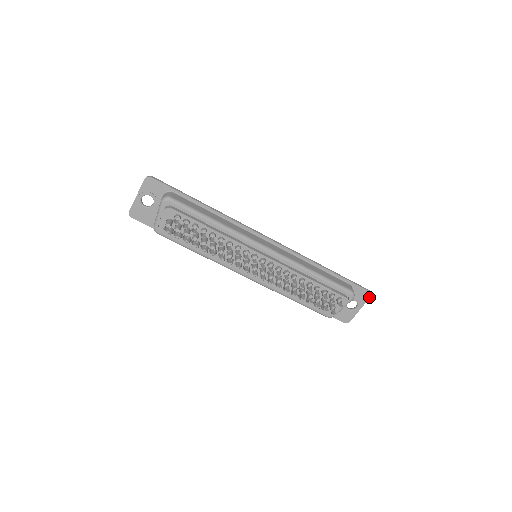
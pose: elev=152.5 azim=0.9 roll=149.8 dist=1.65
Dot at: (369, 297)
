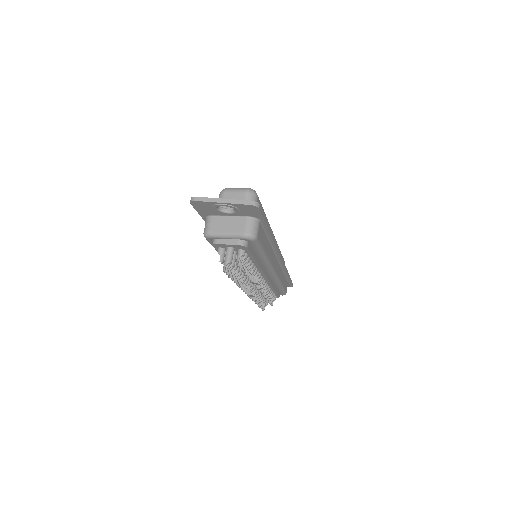
Dot at: occluded
